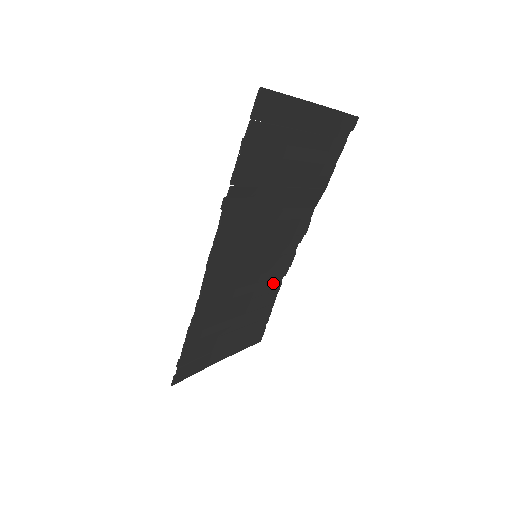
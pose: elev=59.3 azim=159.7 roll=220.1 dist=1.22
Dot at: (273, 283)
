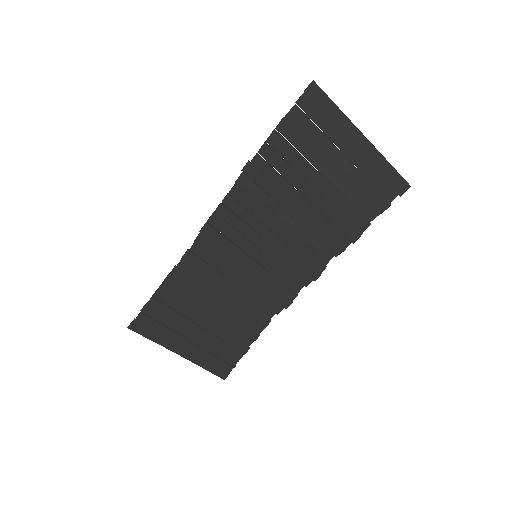
Dot at: (262, 310)
